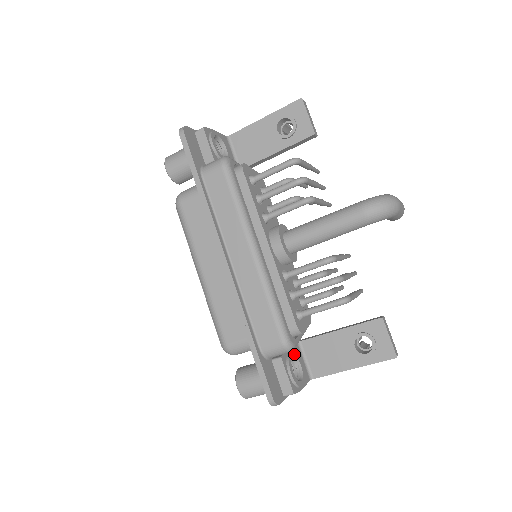
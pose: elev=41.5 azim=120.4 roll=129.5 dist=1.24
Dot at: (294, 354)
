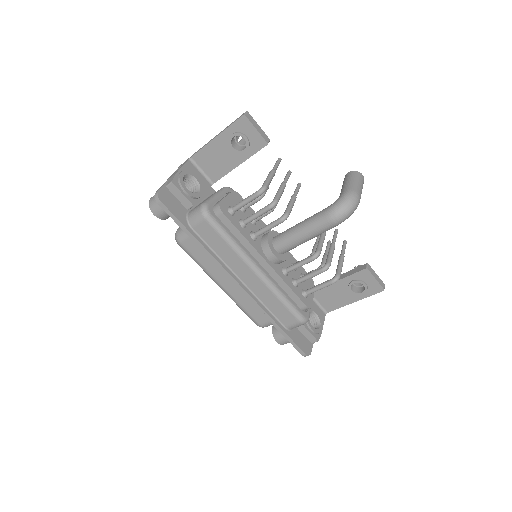
Dot at: occluded
